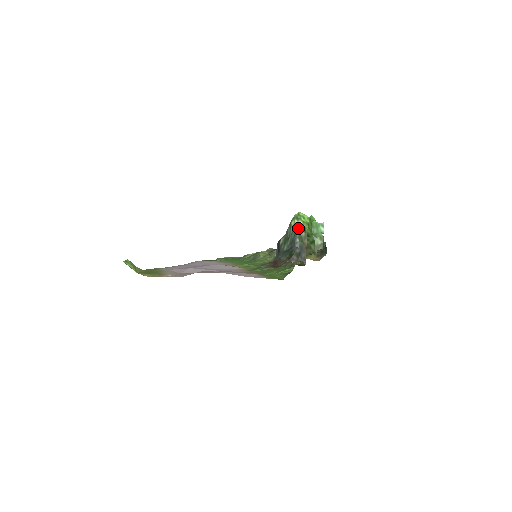
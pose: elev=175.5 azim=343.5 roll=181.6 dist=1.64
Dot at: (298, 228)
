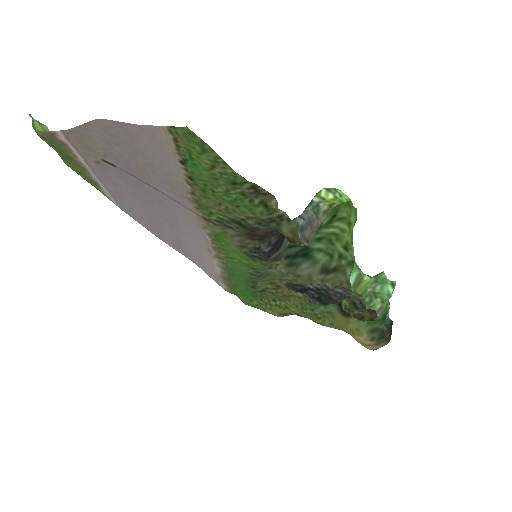
Dot at: (321, 199)
